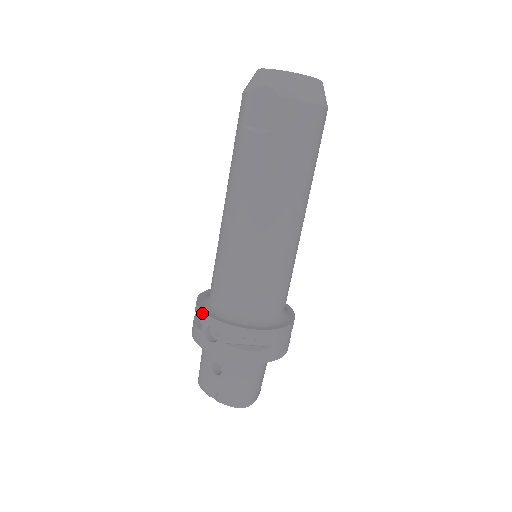
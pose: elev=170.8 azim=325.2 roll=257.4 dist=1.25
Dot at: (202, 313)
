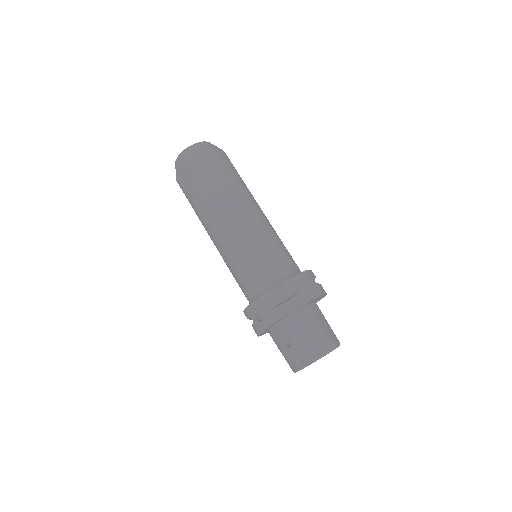
Dot at: (245, 310)
